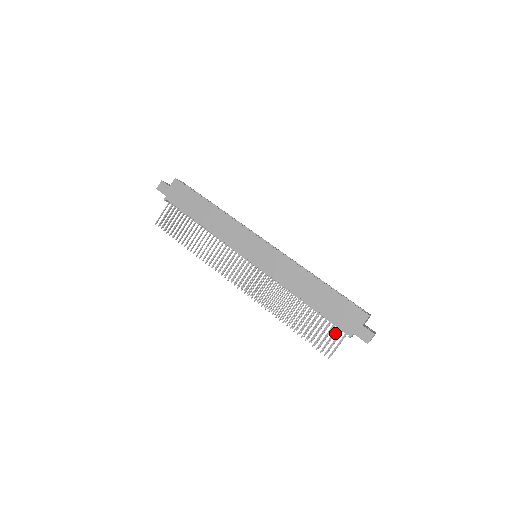
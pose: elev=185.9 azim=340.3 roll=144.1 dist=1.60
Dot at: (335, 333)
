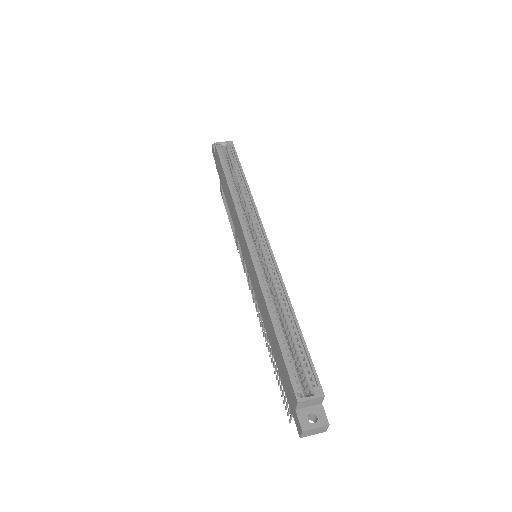
Dot at: occluded
